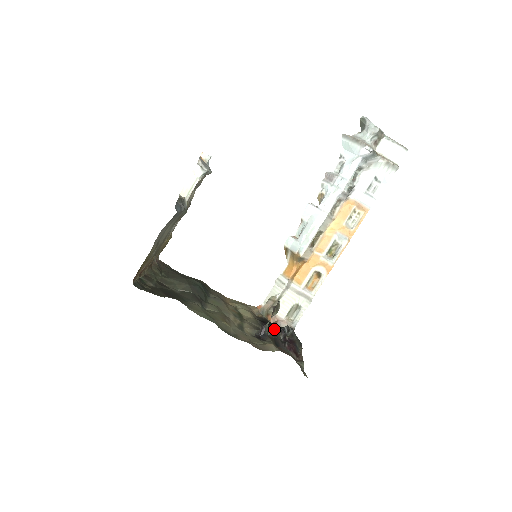
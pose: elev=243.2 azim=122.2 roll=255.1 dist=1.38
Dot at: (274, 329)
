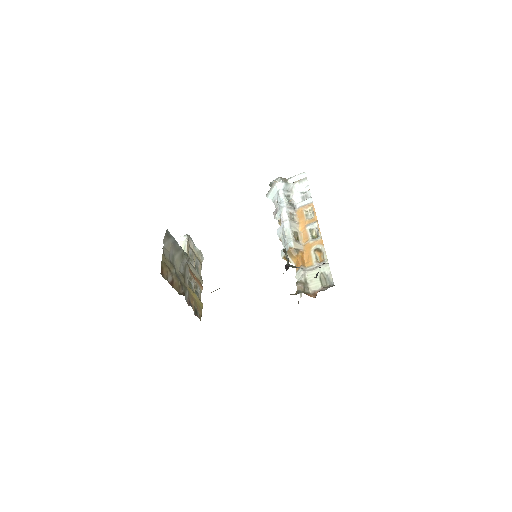
Dot at: occluded
